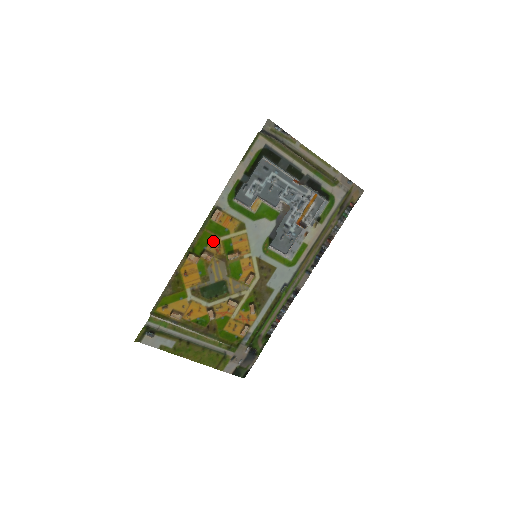
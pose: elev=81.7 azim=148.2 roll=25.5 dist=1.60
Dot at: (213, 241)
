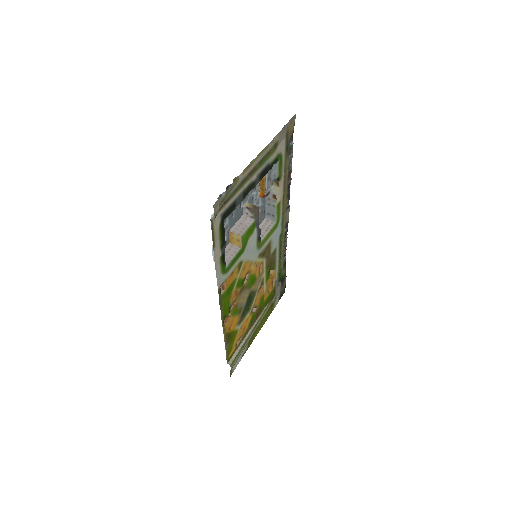
Dot at: (231, 297)
